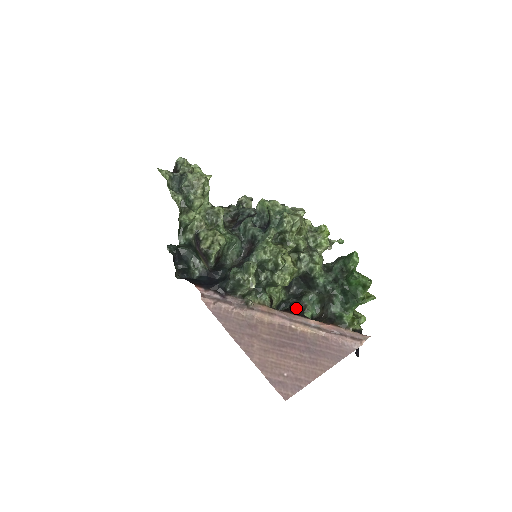
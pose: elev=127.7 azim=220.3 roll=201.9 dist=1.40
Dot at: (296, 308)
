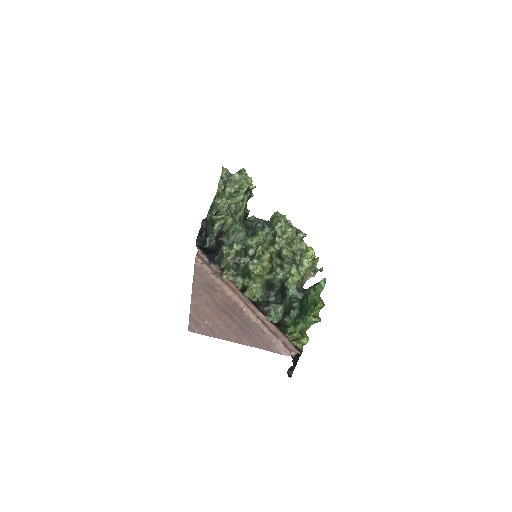
Dot at: (260, 305)
